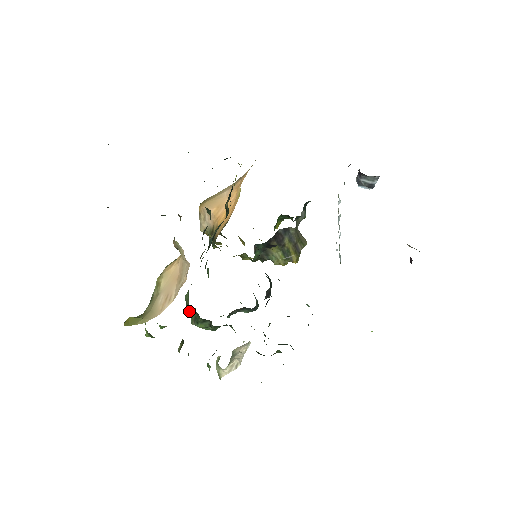
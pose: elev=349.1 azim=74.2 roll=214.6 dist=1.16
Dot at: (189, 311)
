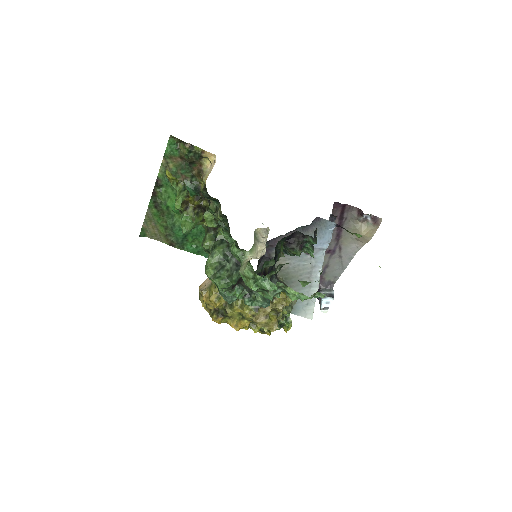
Dot at: (207, 238)
